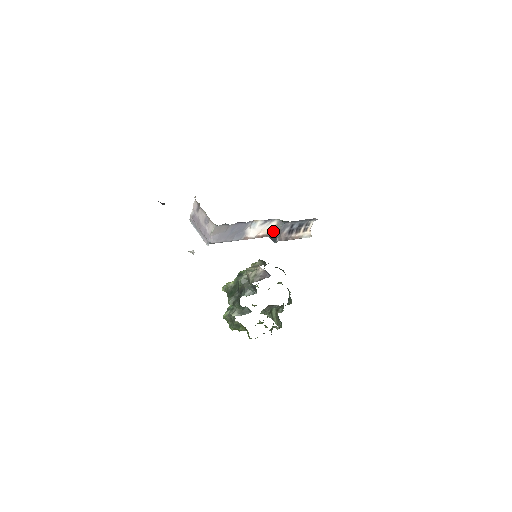
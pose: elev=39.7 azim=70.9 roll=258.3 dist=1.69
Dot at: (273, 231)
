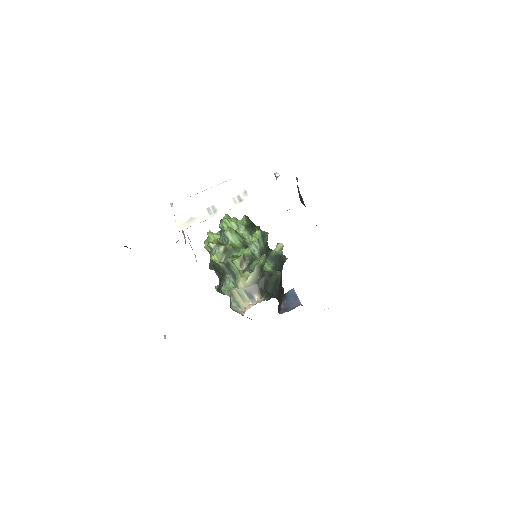
Dot at: occluded
